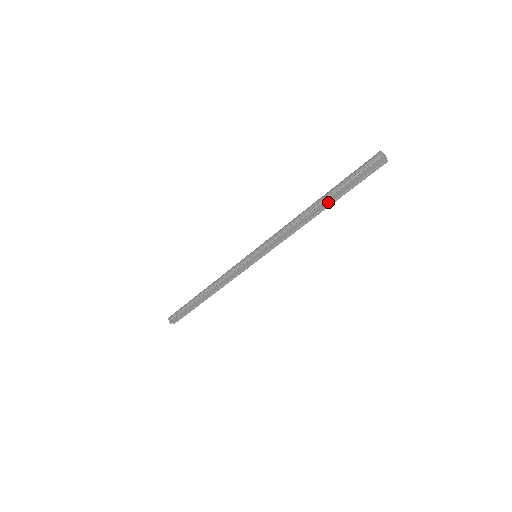
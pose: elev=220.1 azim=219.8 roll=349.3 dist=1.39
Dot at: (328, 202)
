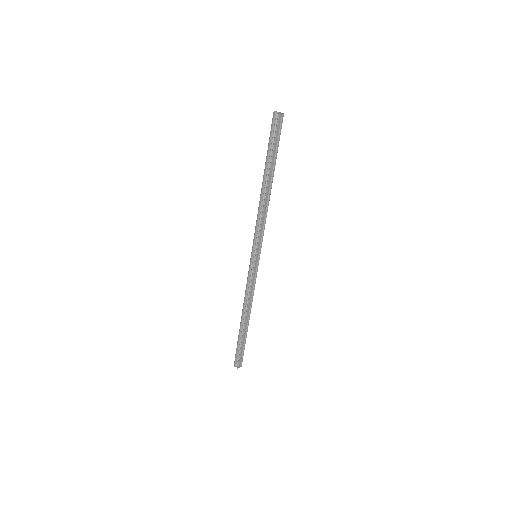
Dot at: (271, 173)
